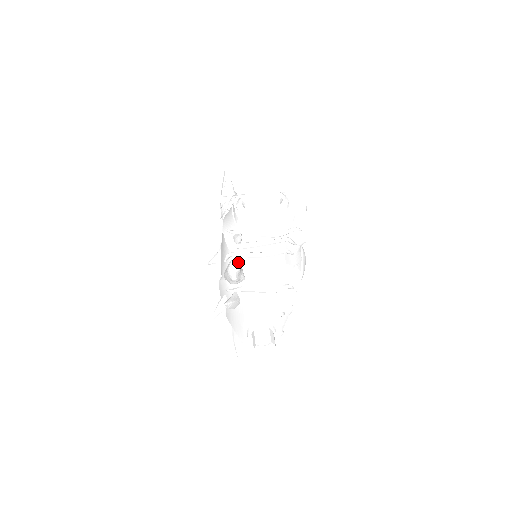
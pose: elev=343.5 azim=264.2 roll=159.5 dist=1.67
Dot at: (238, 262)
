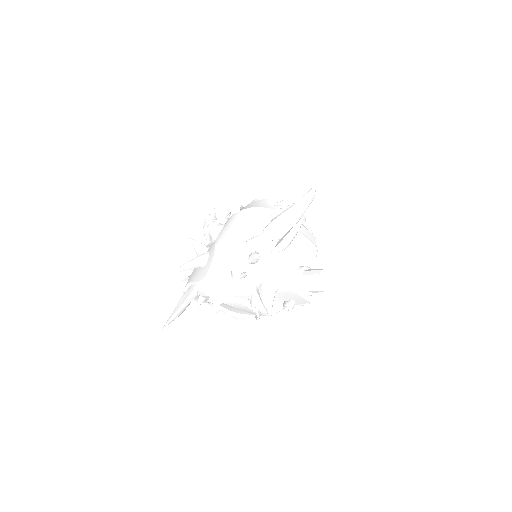
Dot at: occluded
